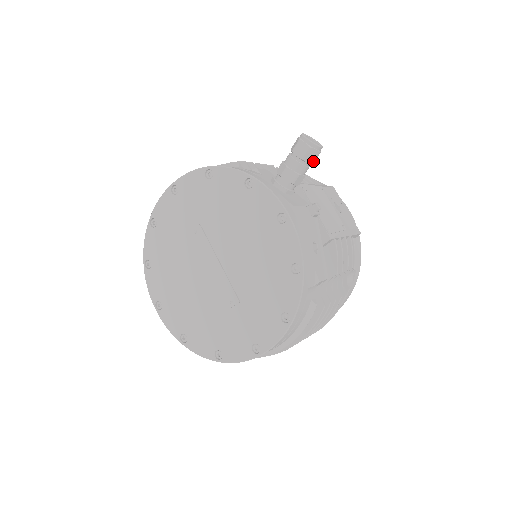
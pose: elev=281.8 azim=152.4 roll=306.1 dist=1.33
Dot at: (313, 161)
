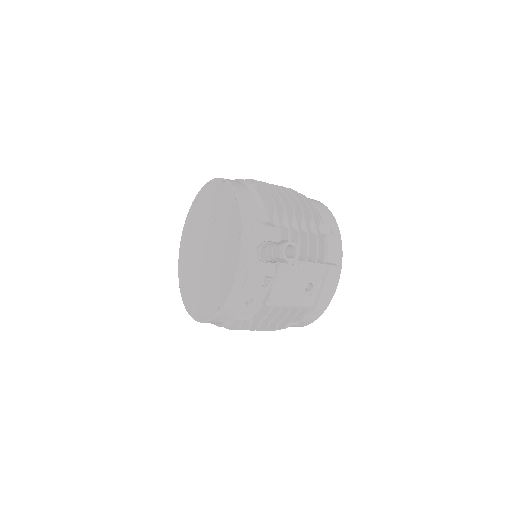
Dot at: (282, 262)
